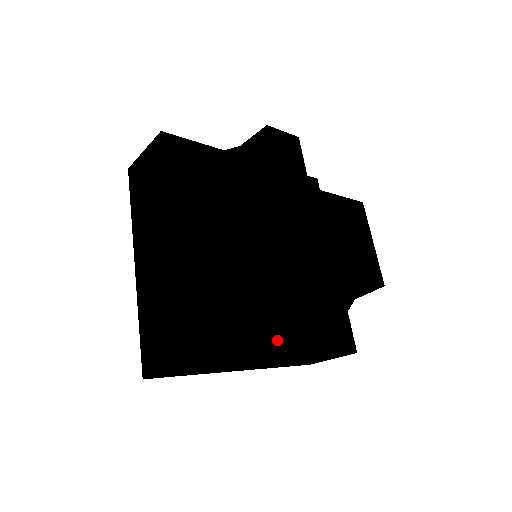
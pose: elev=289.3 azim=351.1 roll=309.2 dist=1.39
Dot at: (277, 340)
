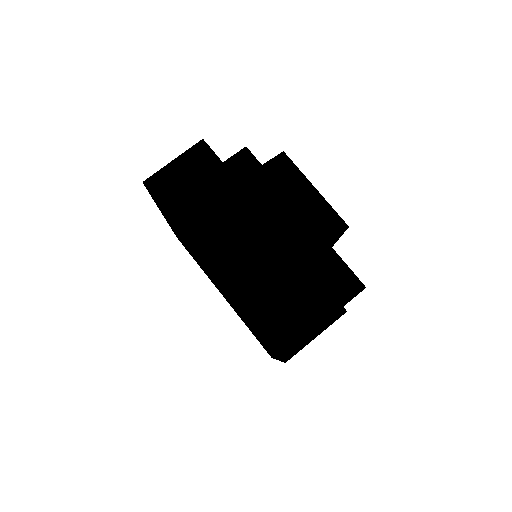
Dot at: (336, 297)
